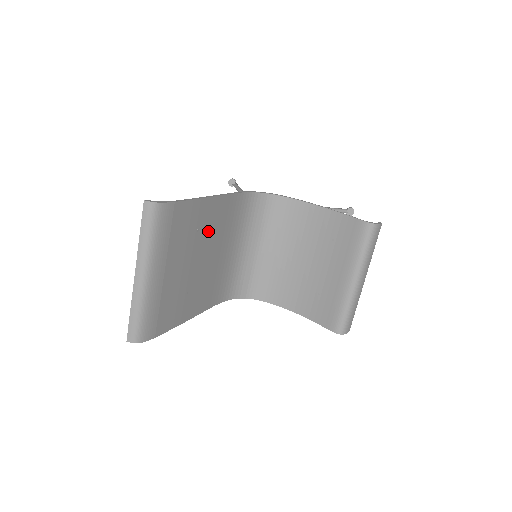
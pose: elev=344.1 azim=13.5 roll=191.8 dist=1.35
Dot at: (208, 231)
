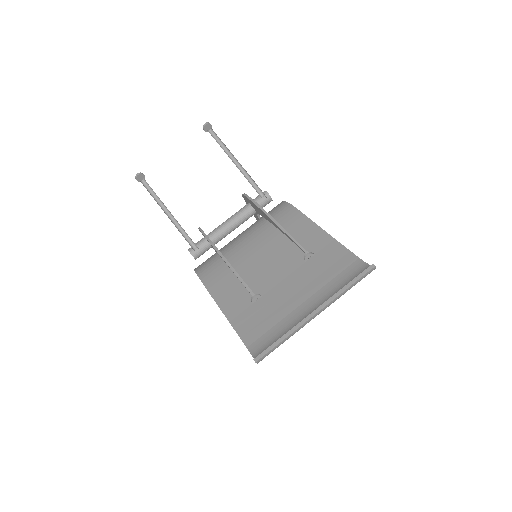
Dot at: (297, 252)
